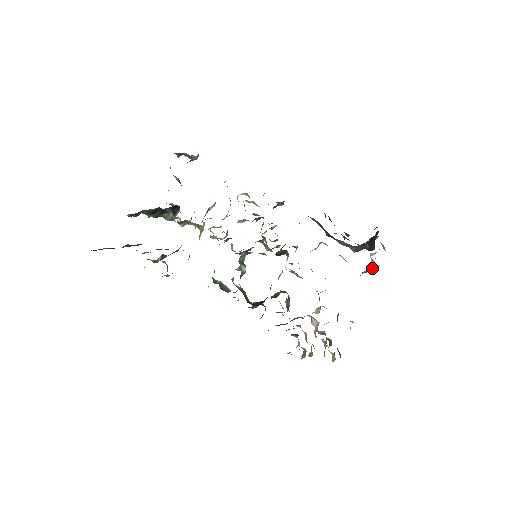
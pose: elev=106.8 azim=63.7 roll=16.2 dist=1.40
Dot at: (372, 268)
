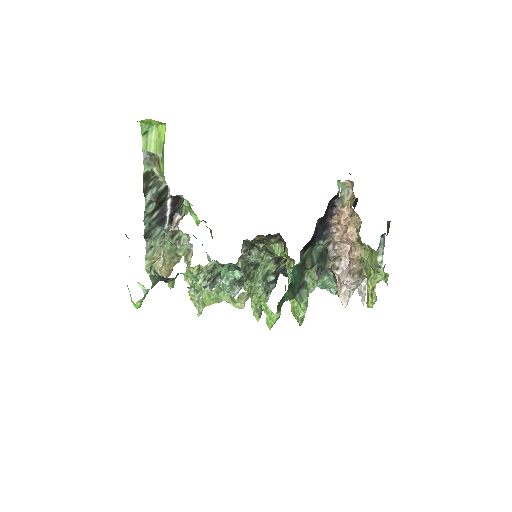
Dot at: occluded
